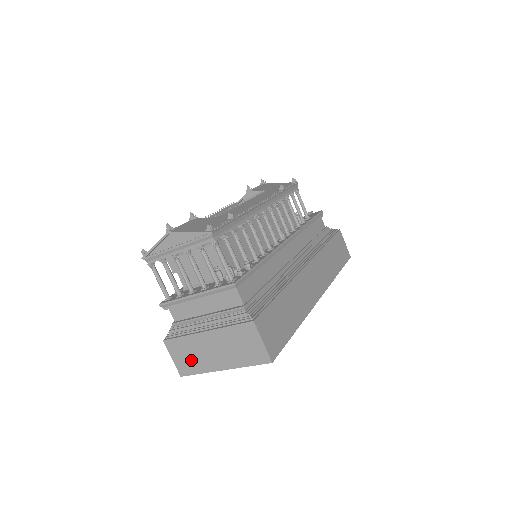
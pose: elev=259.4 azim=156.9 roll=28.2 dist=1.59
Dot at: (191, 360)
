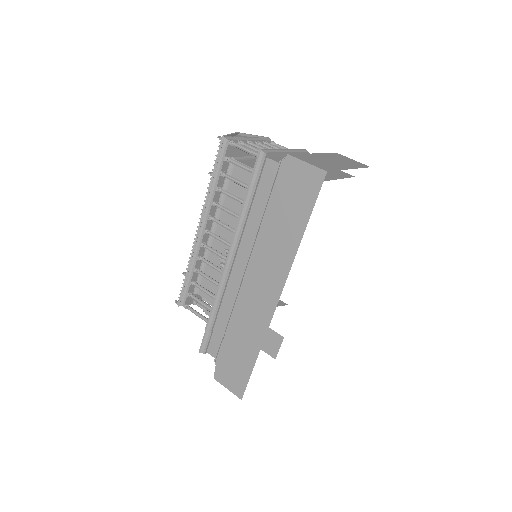
Dot at: (323, 164)
